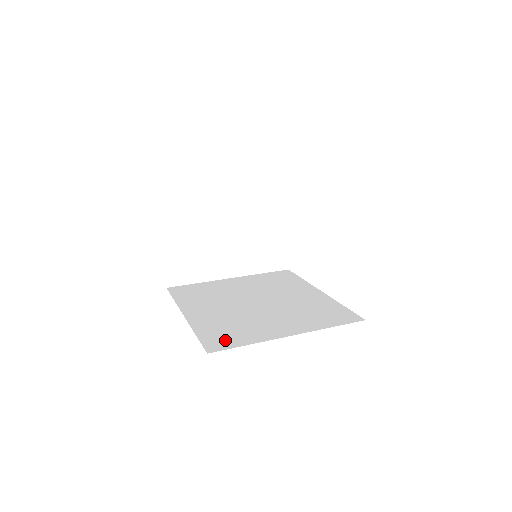
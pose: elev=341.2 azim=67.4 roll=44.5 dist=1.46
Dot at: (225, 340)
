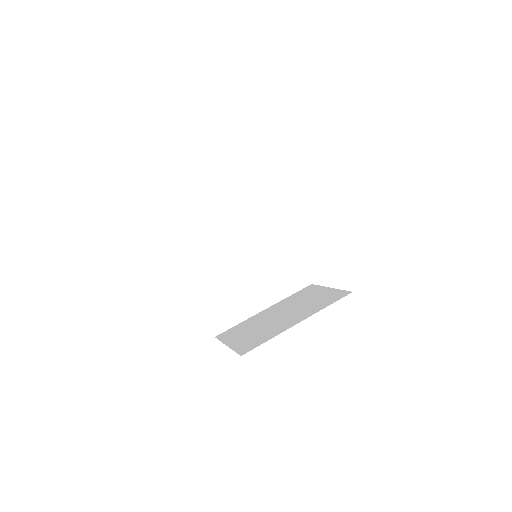
Dot at: (224, 319)
